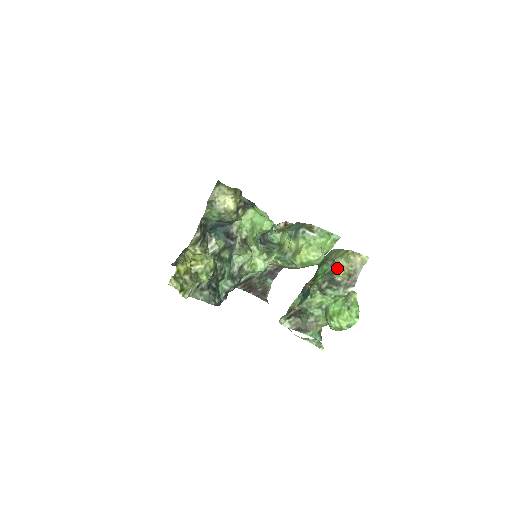
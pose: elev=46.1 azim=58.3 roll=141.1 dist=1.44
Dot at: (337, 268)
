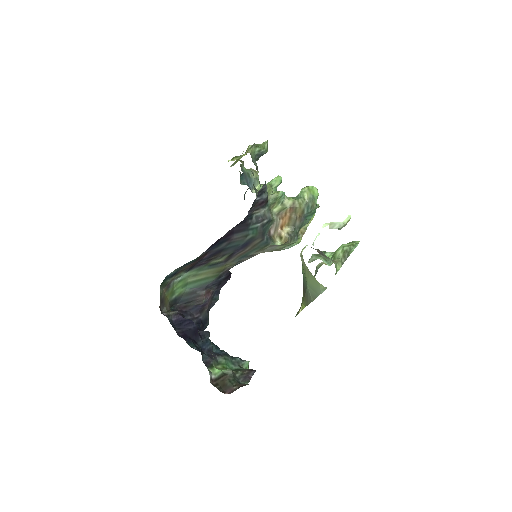
Dot at: (321, 265)
